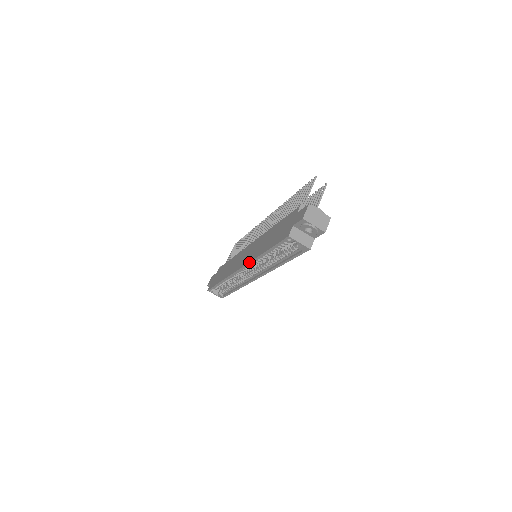
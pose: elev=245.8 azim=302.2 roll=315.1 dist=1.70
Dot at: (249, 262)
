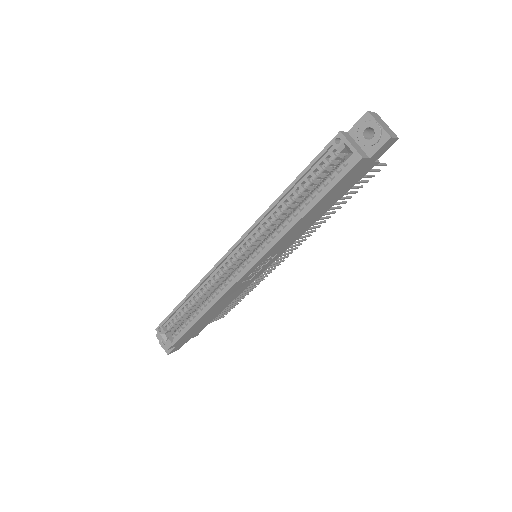
Dot at: (254, 223)
